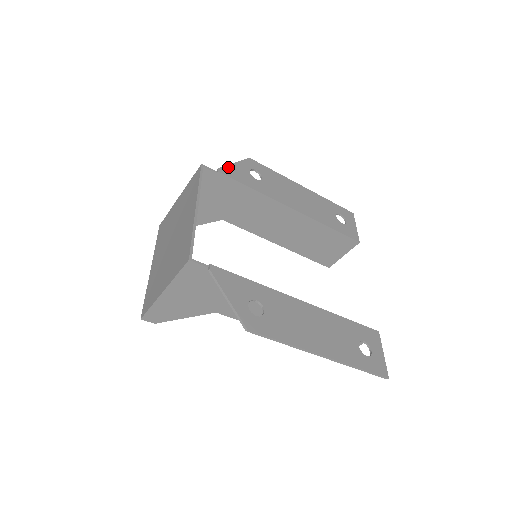
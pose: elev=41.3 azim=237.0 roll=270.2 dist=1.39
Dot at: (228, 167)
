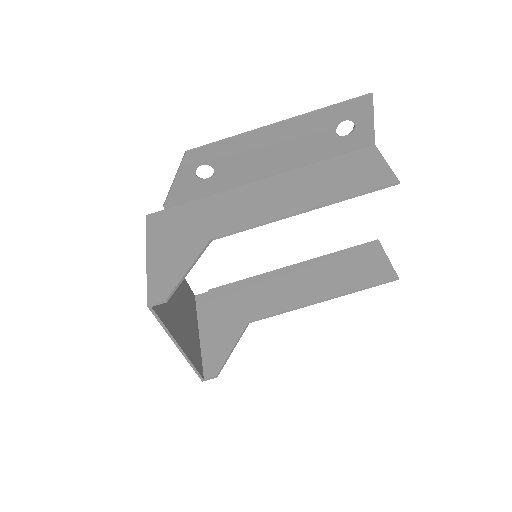
Dot at: occluded
